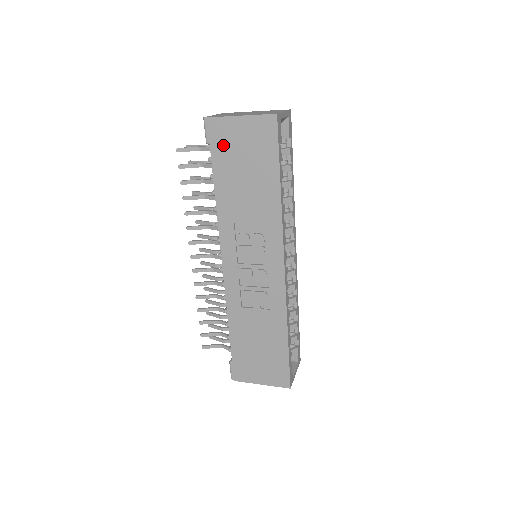
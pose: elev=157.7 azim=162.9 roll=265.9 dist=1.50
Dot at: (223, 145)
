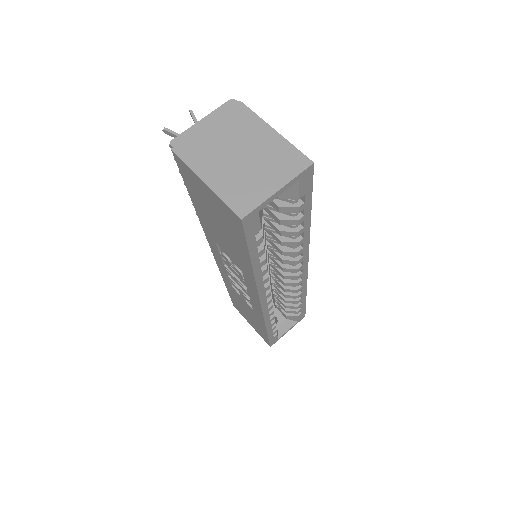
Dot at: (193, 186)
